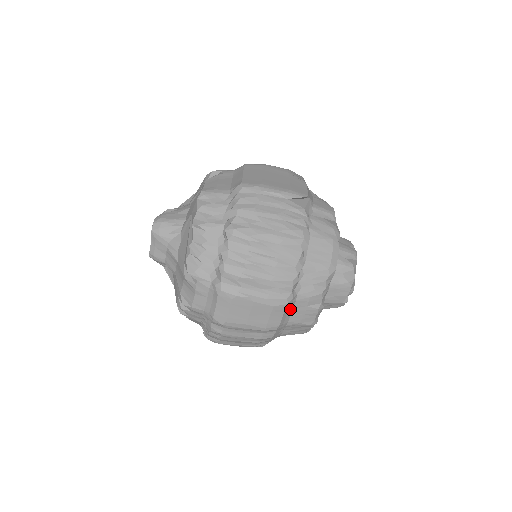
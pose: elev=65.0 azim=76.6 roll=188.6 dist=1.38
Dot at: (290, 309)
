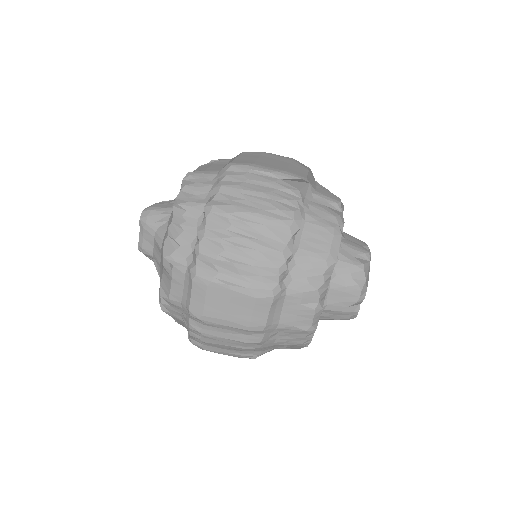
Dot at: (279, 306)
